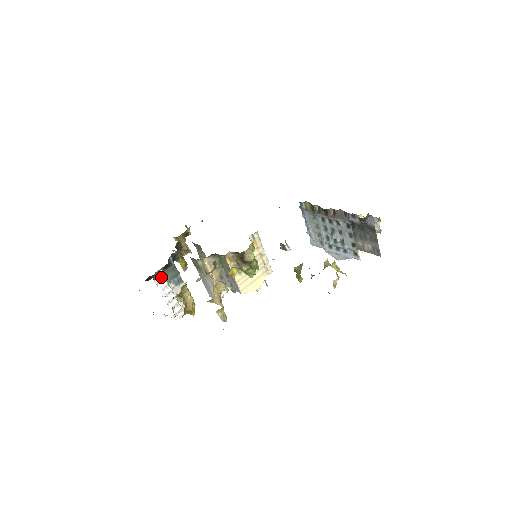
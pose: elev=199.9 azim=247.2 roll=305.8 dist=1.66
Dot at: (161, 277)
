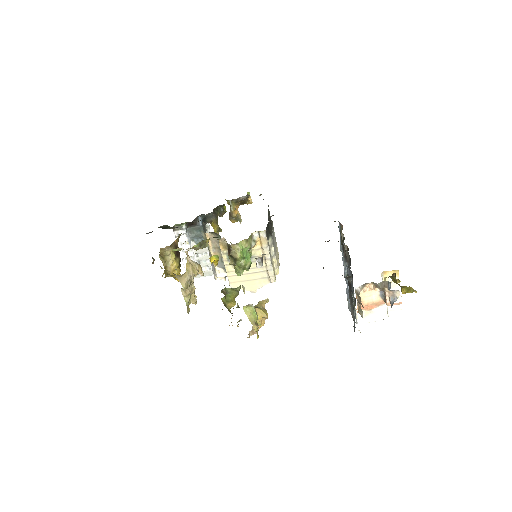
Dot at: (182, 231)
